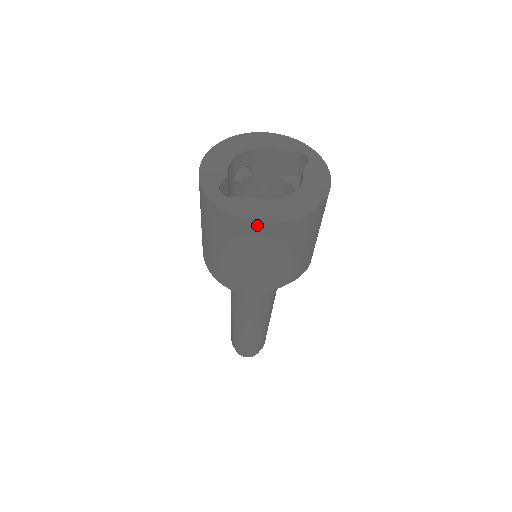
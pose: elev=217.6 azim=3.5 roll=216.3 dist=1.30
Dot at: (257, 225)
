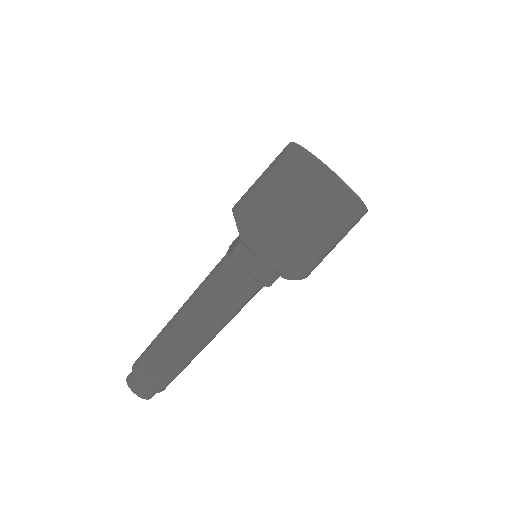
Dot at: (362, 208)
